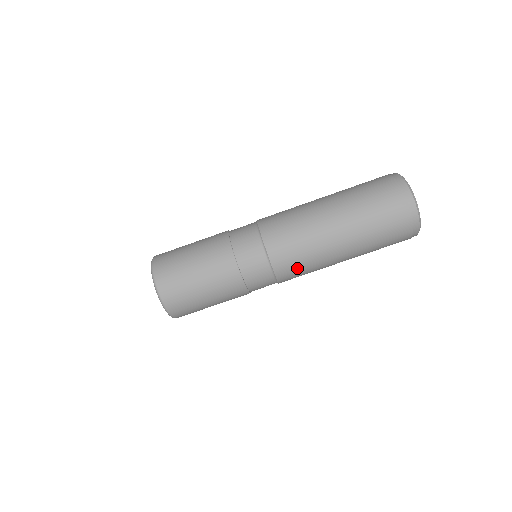
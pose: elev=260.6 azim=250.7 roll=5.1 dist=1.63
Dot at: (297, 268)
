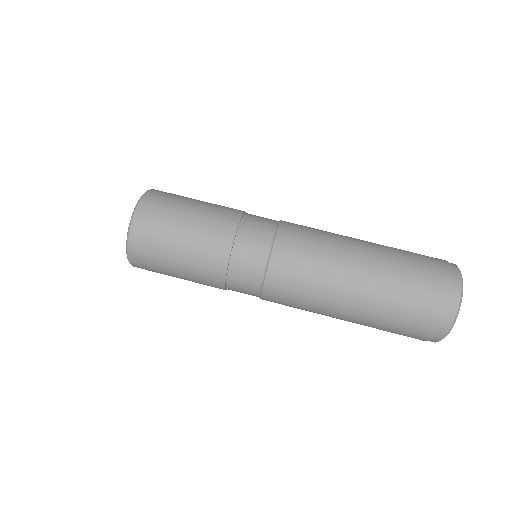
Dot at: (296, 276)
